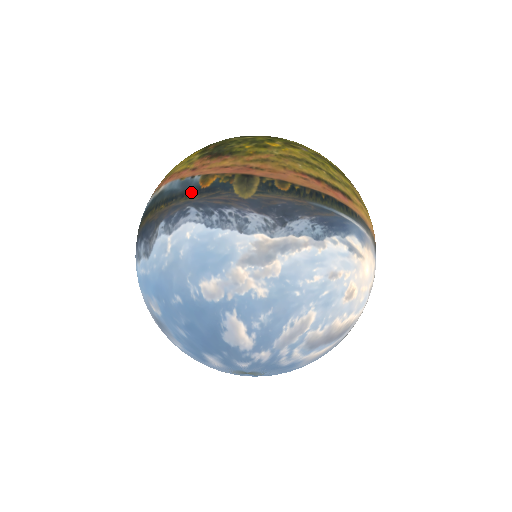
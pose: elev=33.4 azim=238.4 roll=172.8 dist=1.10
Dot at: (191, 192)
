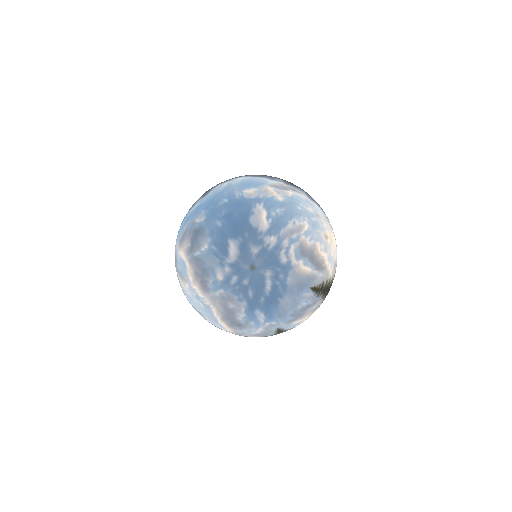
Dot at: occluded
